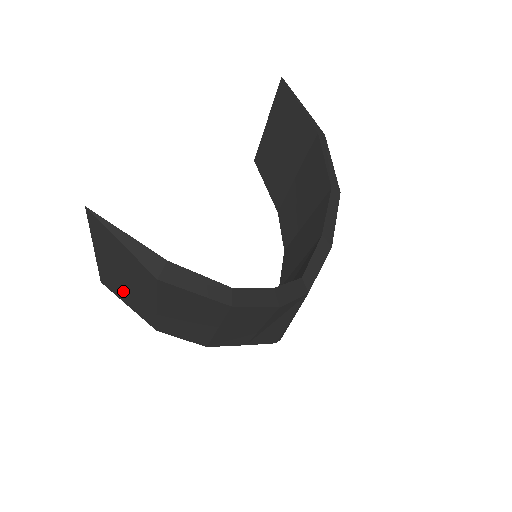
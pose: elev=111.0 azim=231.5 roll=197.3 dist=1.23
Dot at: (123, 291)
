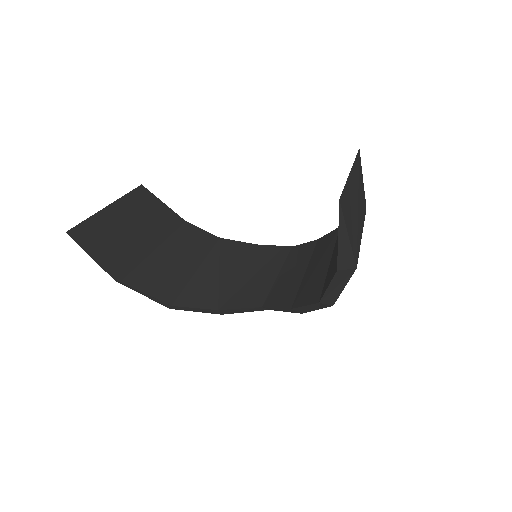
Dot at: occluded
